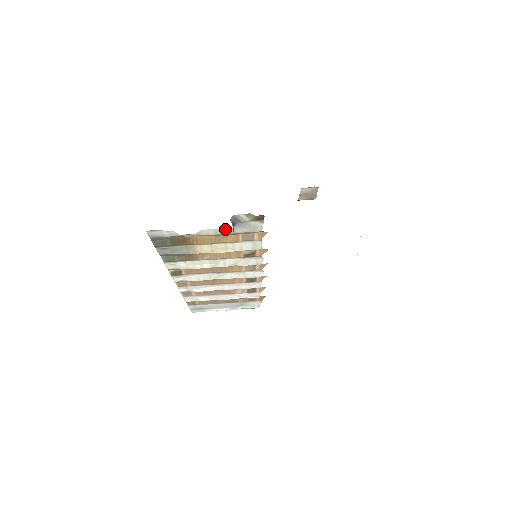
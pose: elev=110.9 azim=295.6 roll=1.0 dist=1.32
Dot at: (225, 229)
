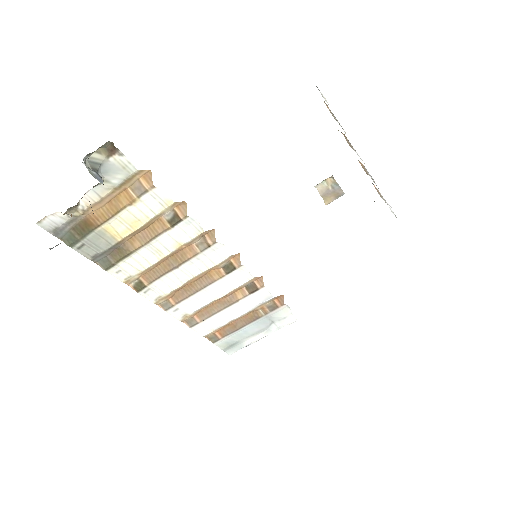
Dot at: (101, 185)
